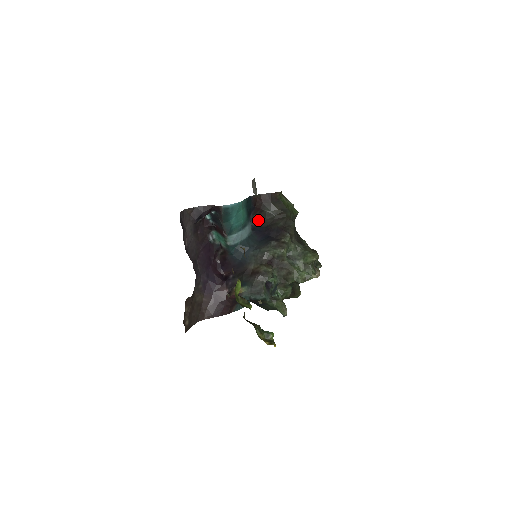
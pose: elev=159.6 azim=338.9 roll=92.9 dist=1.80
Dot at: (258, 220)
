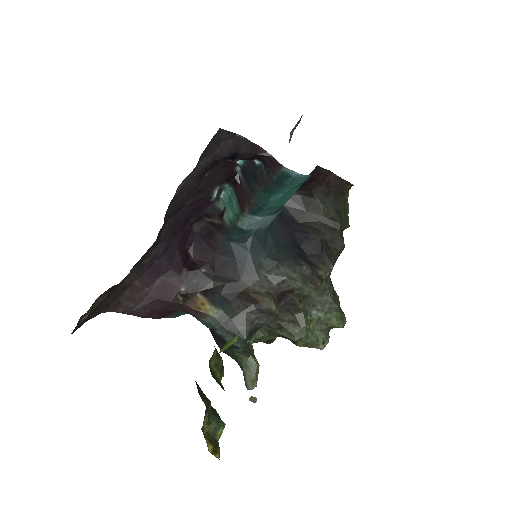
Dot at: (294, 202)
